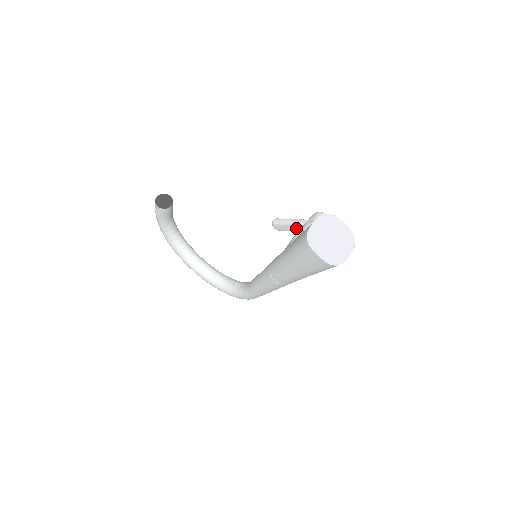
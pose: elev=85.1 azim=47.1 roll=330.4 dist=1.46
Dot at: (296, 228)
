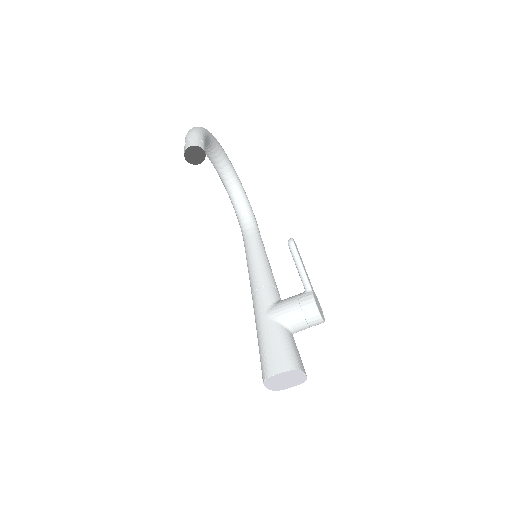
Dot at: (299, 274)
